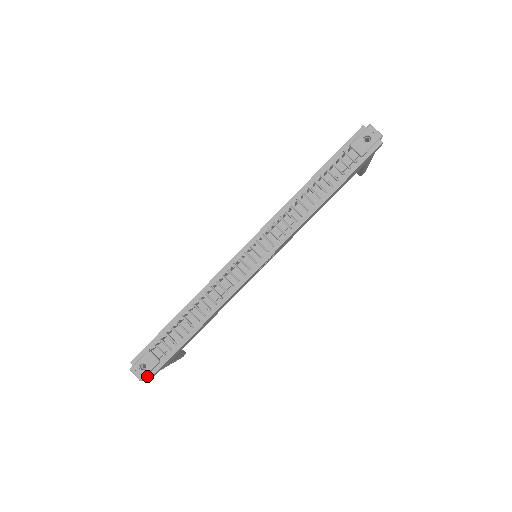
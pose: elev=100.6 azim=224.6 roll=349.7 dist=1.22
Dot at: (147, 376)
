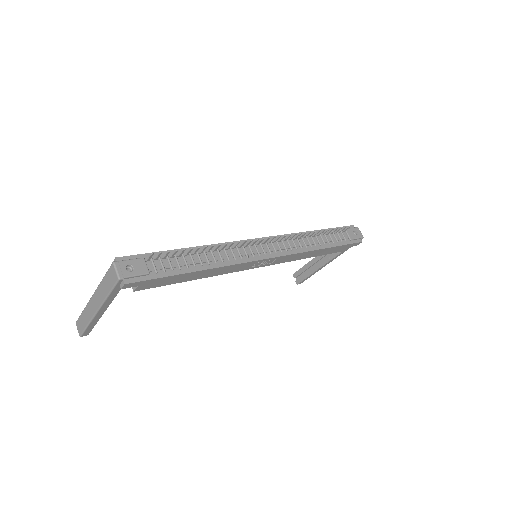
Dot at: (127, 279)
